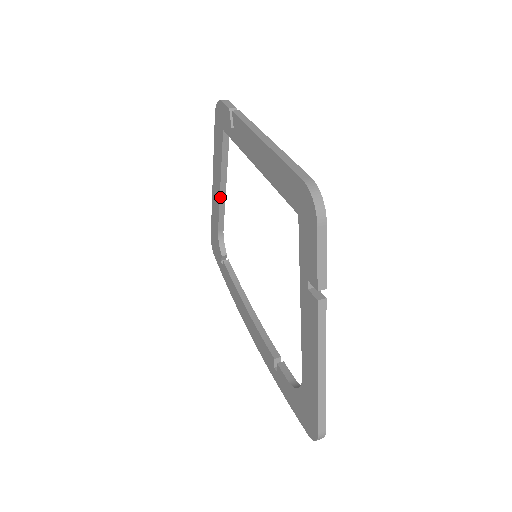
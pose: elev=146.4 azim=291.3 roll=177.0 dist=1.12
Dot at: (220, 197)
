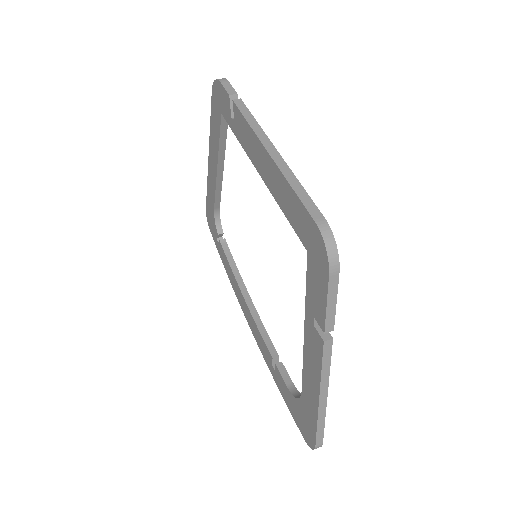
Dot at: (217, 178)
